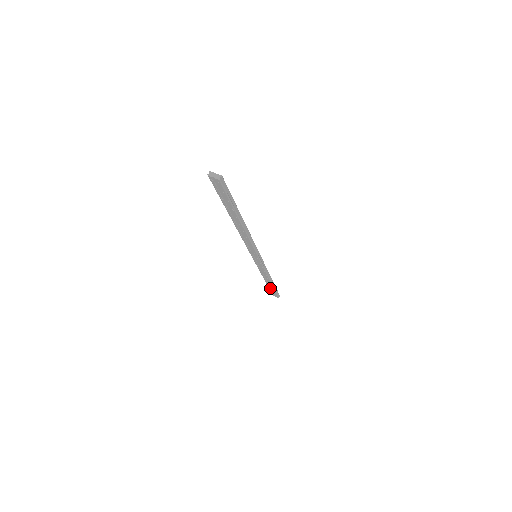
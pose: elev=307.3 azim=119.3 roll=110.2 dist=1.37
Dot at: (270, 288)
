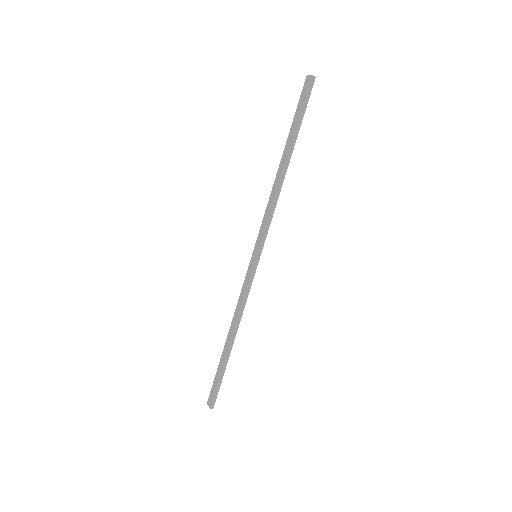
Dot at: (219, 369)
